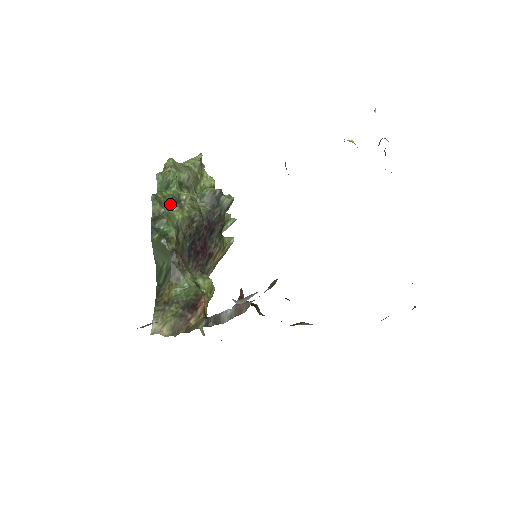
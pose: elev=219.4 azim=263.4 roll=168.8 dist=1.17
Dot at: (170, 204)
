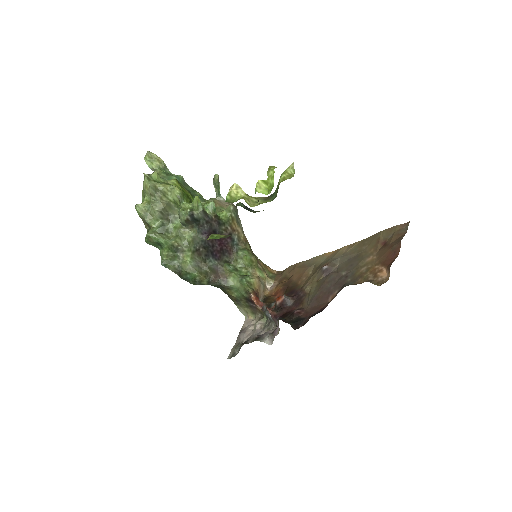
Dot at: (175, 257)
